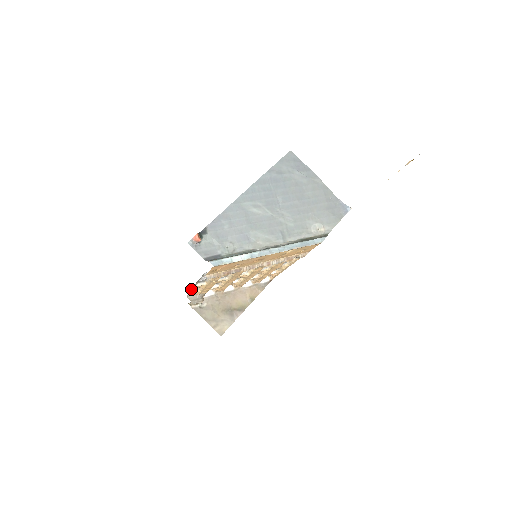
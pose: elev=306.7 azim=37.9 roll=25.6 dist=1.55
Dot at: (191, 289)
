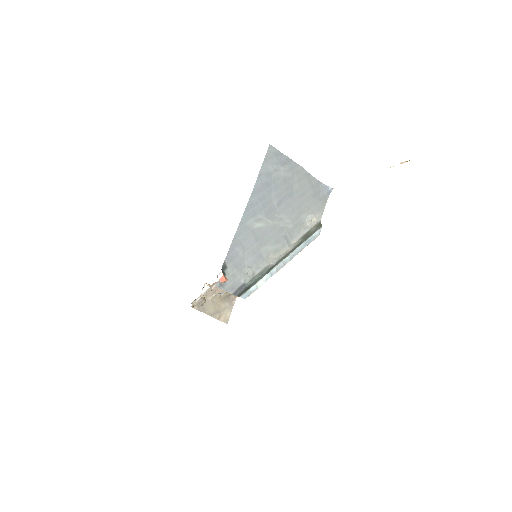
Dot at: occluded
